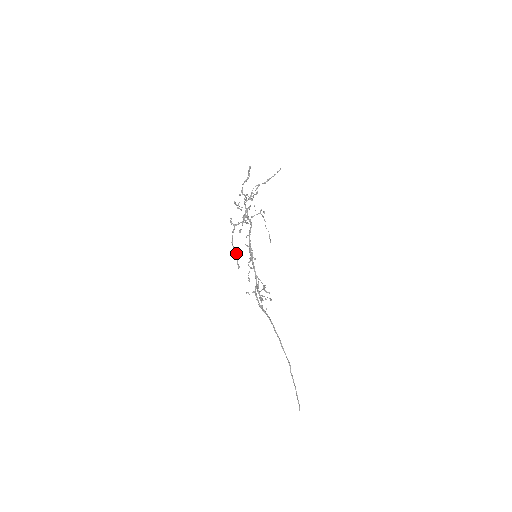
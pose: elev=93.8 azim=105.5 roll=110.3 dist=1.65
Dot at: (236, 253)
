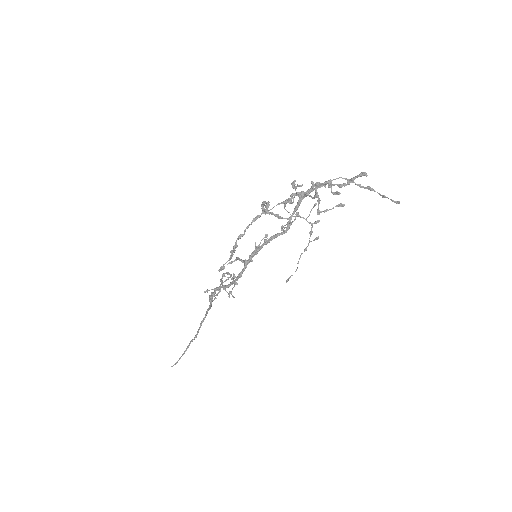
Dot at: (232, 255)
